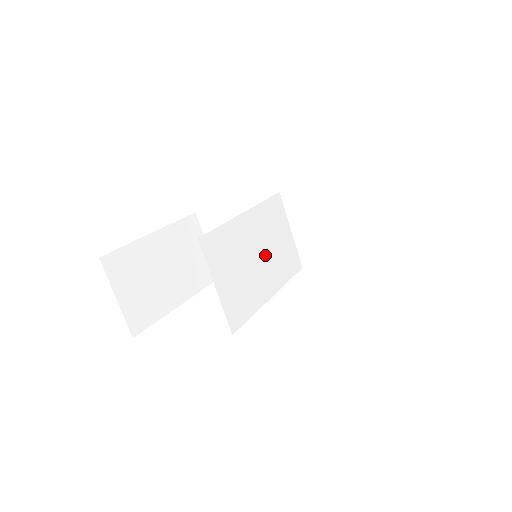
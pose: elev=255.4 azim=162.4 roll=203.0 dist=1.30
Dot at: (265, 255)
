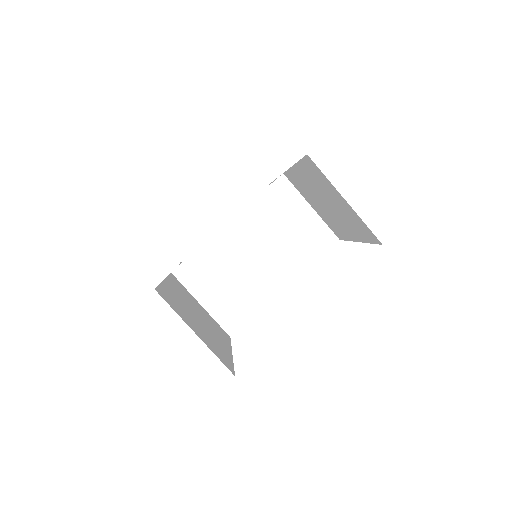
Dot at: (267, 251)
